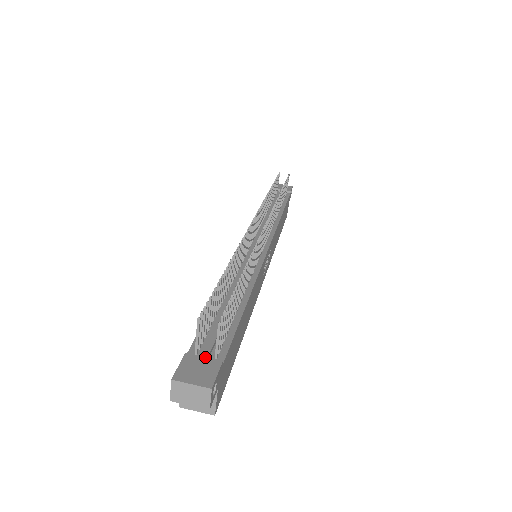
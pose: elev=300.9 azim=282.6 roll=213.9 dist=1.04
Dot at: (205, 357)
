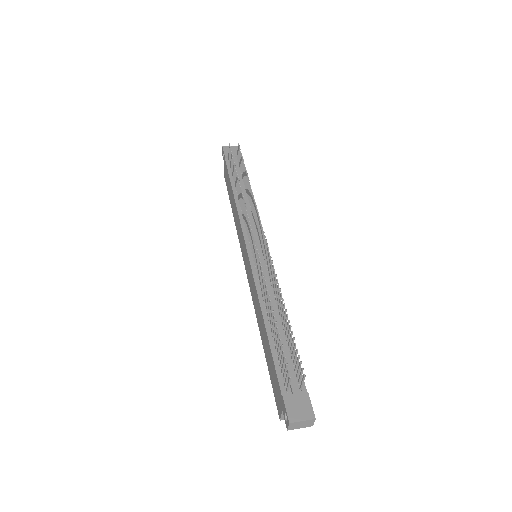
Dot at: (296, 394)
